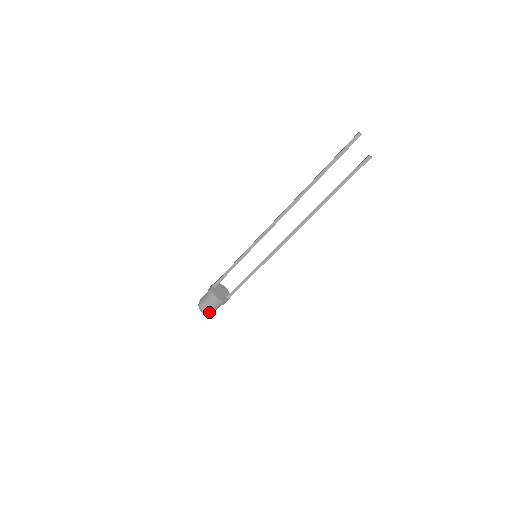
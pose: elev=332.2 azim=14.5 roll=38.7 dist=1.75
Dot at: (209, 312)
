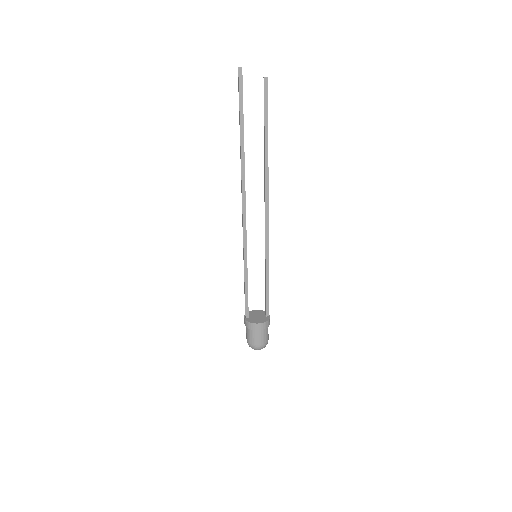
Dot at: (264, 343)
